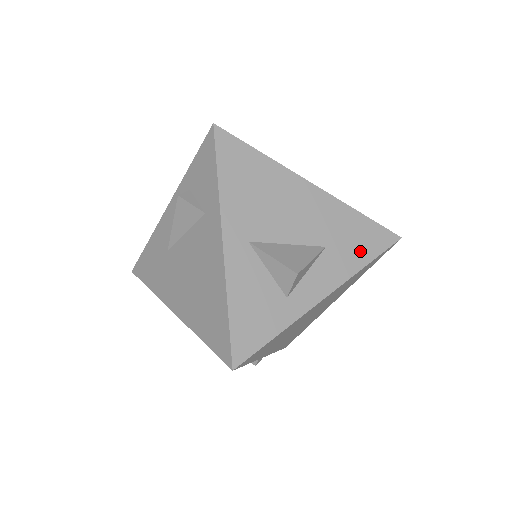
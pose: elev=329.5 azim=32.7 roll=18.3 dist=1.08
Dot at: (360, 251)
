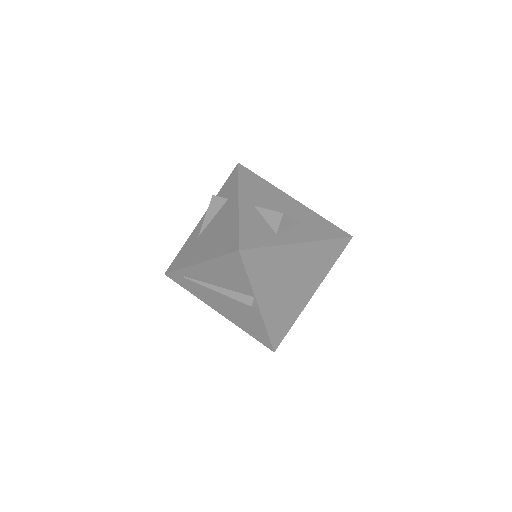
Dot at: (325, 232)
